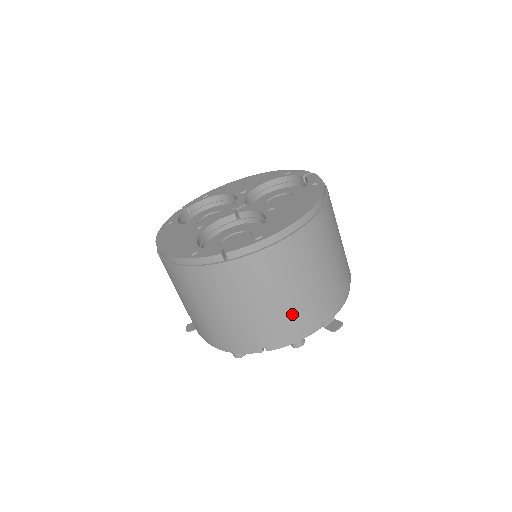
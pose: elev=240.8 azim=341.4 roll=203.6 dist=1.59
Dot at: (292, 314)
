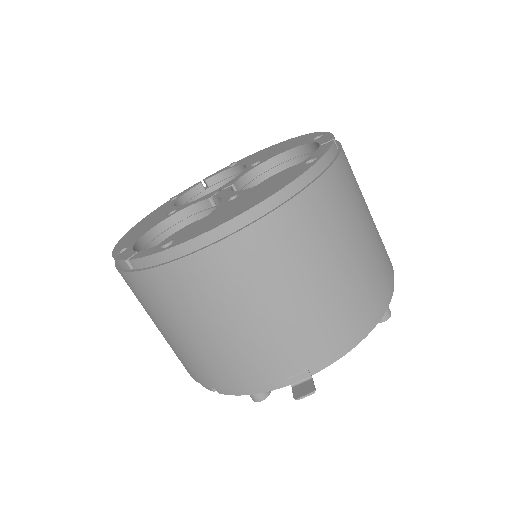
Dot at: (231, 358)
